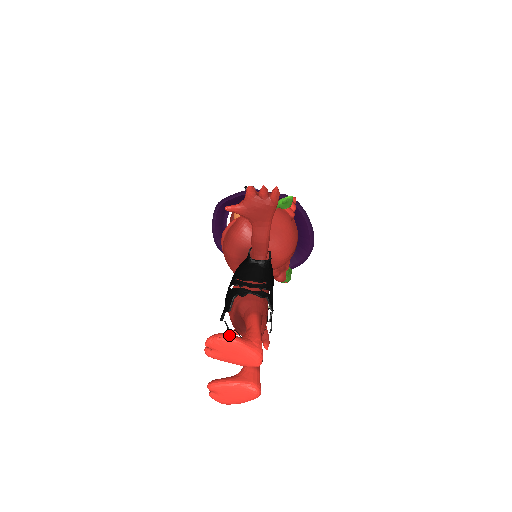
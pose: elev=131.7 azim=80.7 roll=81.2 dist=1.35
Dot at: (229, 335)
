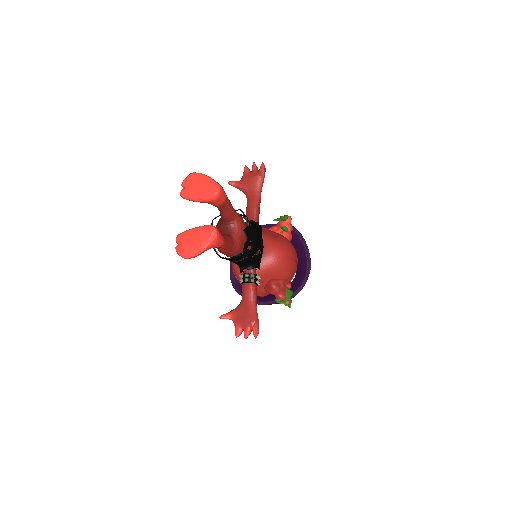
Dot at: (200, 174)
